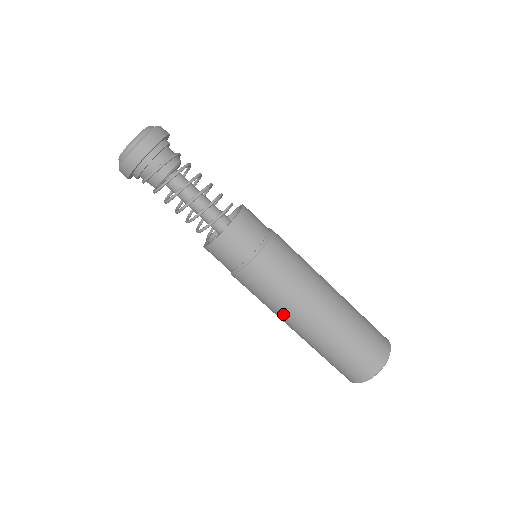
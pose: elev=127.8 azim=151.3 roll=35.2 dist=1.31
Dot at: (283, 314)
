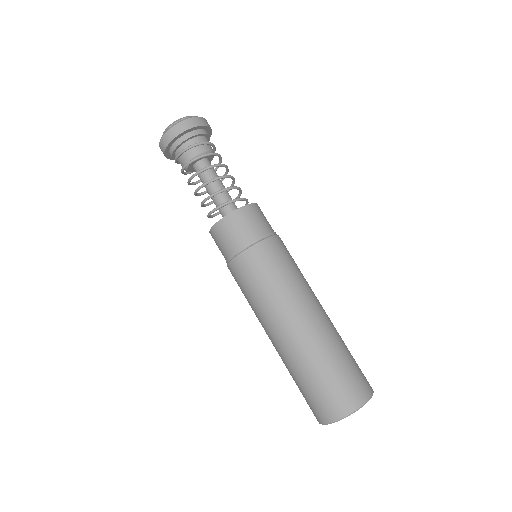
Dot at: (271, 312)
